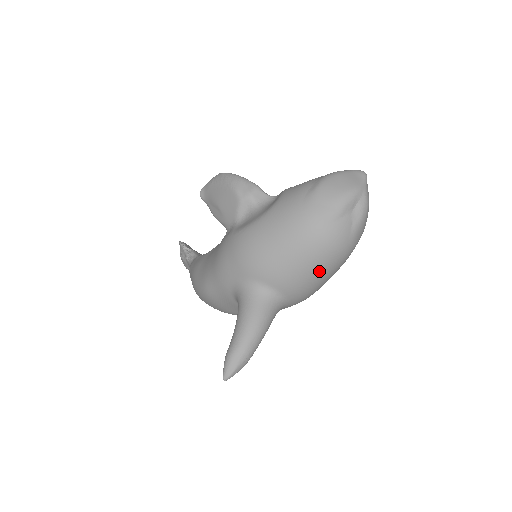
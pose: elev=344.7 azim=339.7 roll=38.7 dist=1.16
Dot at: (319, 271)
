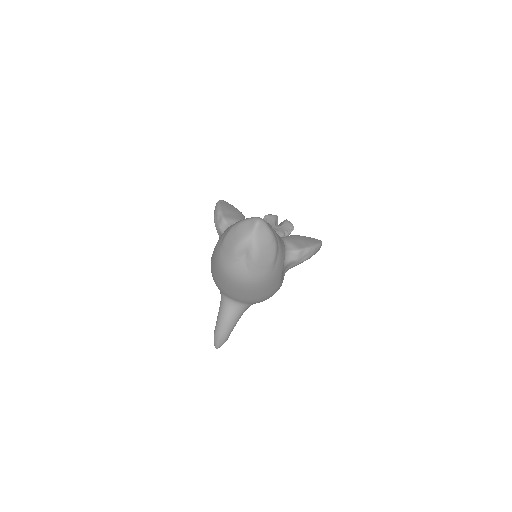
Dot at: (244, 292)
